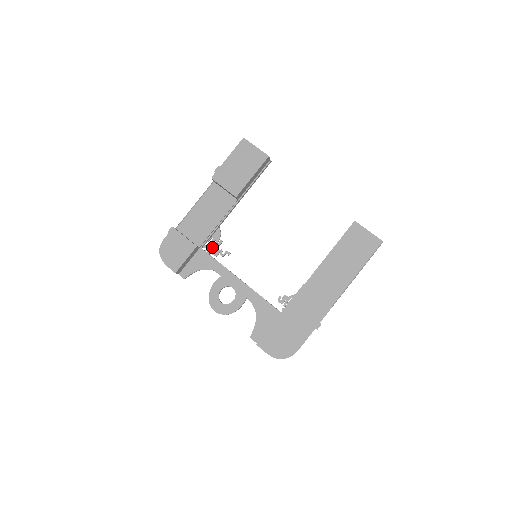
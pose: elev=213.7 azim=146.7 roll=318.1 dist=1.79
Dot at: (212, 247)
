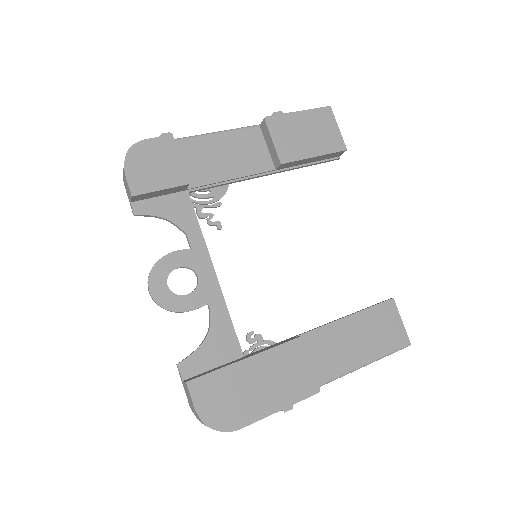
Dot at: (203, 202)
